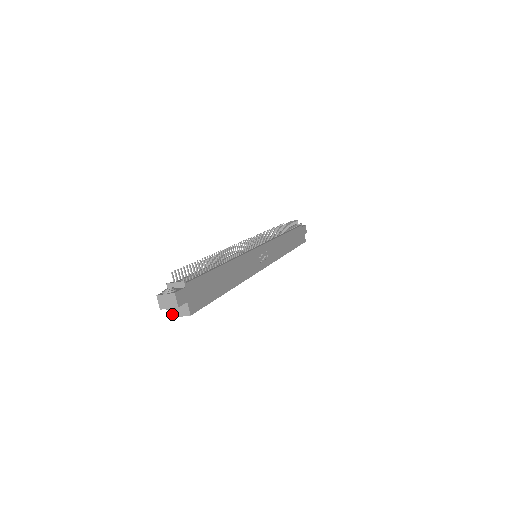
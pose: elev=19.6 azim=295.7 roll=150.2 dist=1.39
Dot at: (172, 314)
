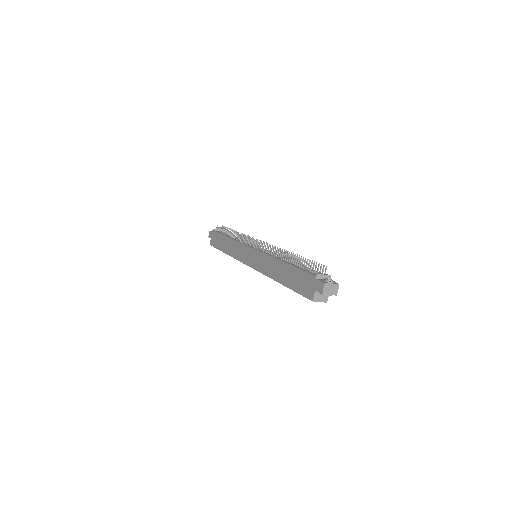
Dot at: (314, 299)
